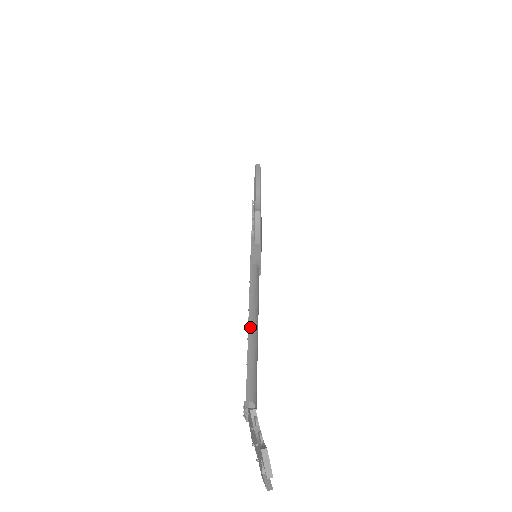
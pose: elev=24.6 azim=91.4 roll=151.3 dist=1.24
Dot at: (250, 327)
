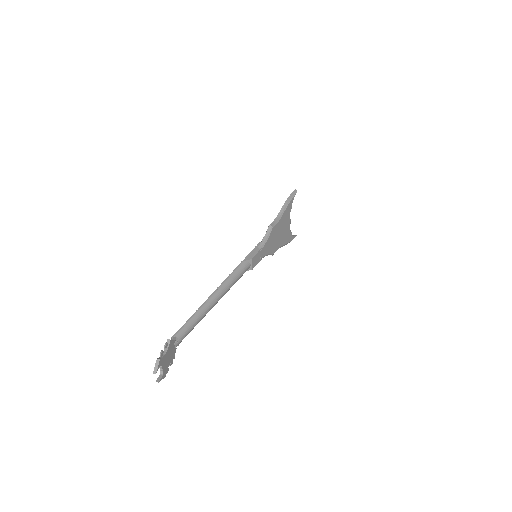
Dot at: (209, 298)
